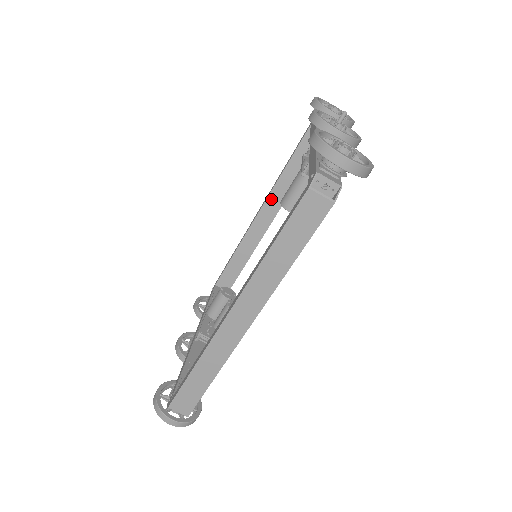
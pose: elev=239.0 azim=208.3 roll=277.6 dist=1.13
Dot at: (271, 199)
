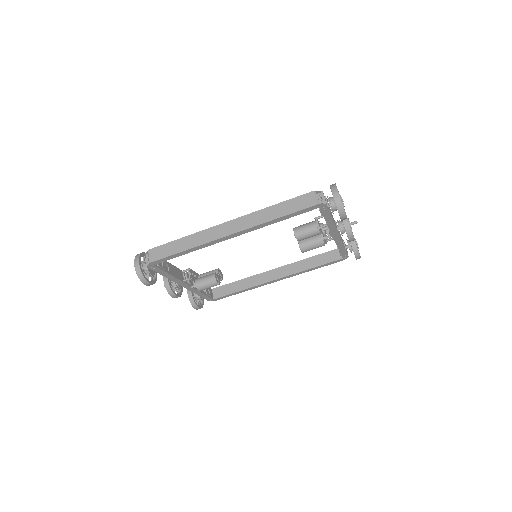
Dot at: (287, 267)
